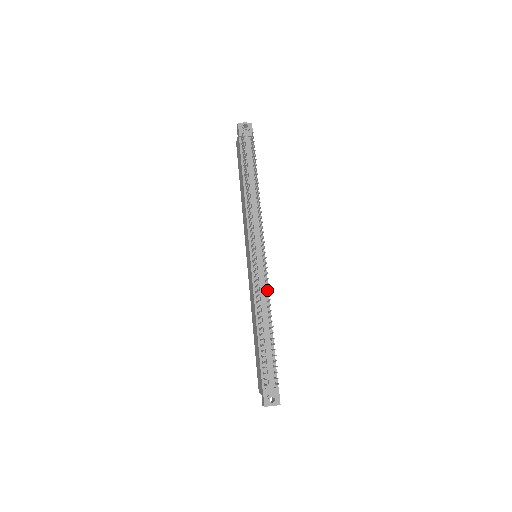
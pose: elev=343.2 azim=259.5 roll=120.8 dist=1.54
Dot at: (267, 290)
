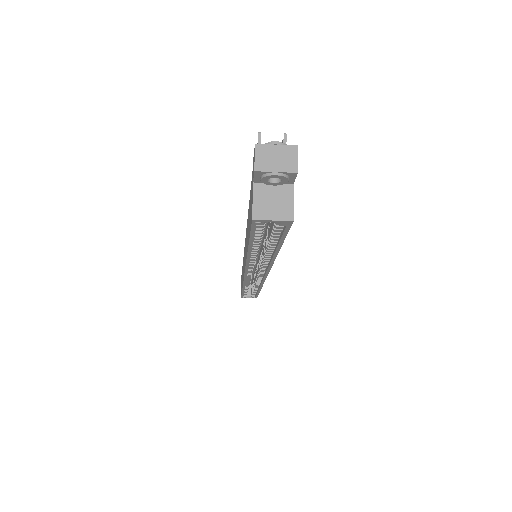
Dot at: occluded
